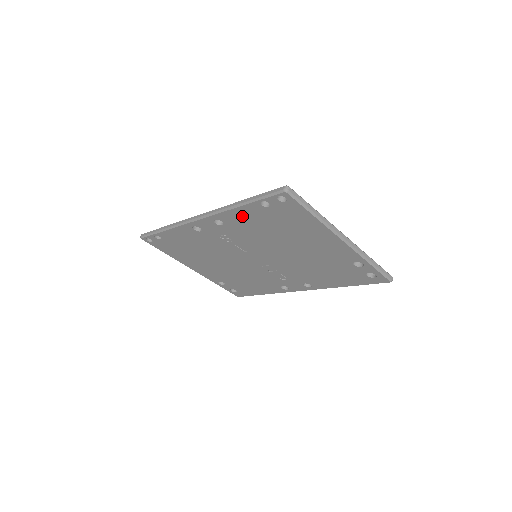
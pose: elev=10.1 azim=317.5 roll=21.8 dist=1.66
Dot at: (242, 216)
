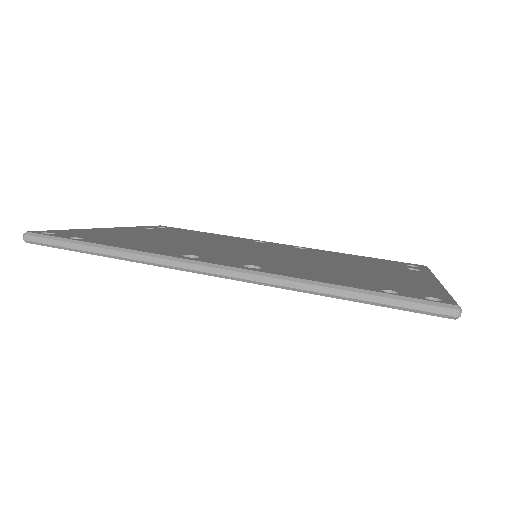
Dot at: occluded
